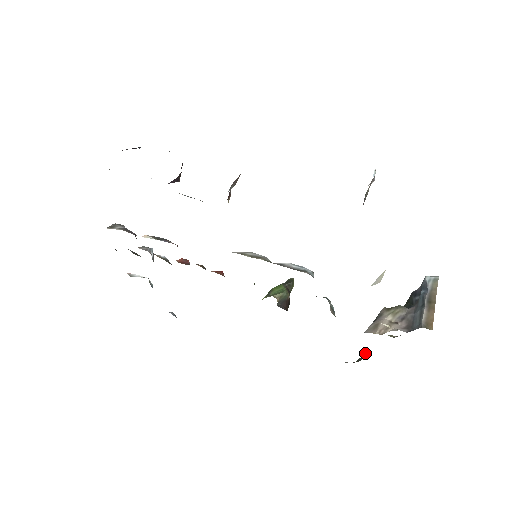
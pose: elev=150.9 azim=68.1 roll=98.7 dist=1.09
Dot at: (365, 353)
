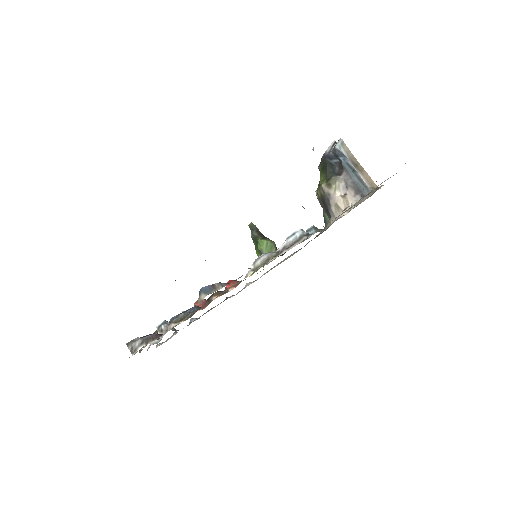
Dot at: (324, 215)
